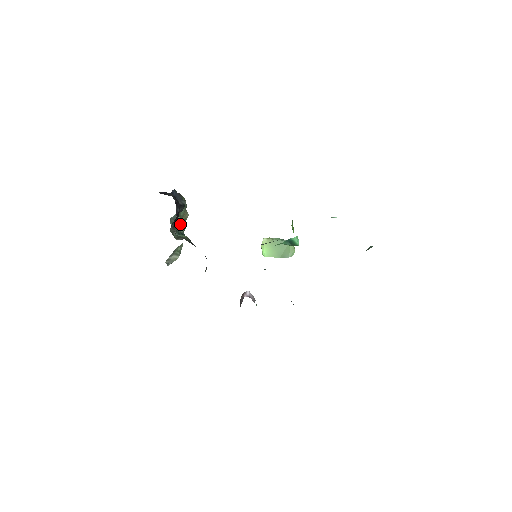
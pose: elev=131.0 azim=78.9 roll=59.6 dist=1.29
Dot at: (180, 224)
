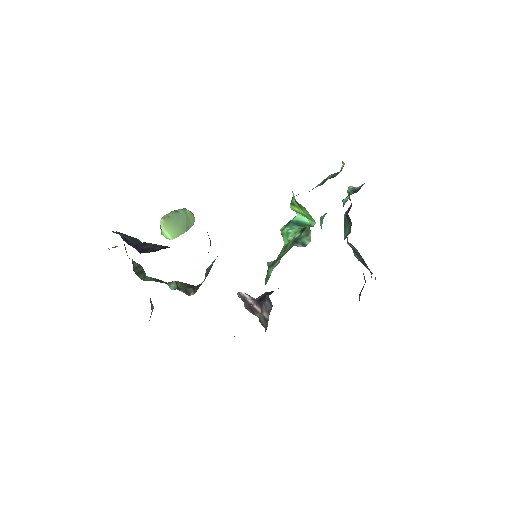
Dot at: (140, 269)
